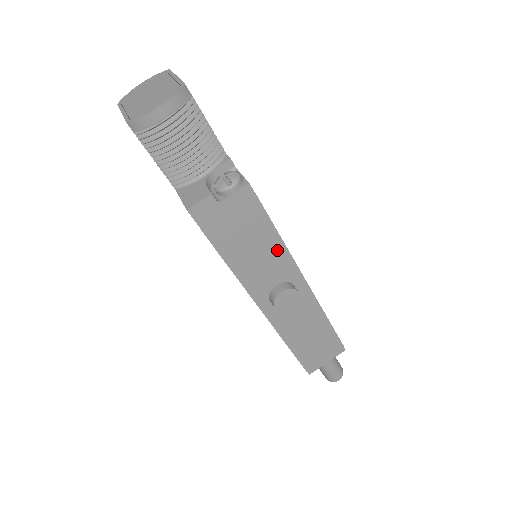
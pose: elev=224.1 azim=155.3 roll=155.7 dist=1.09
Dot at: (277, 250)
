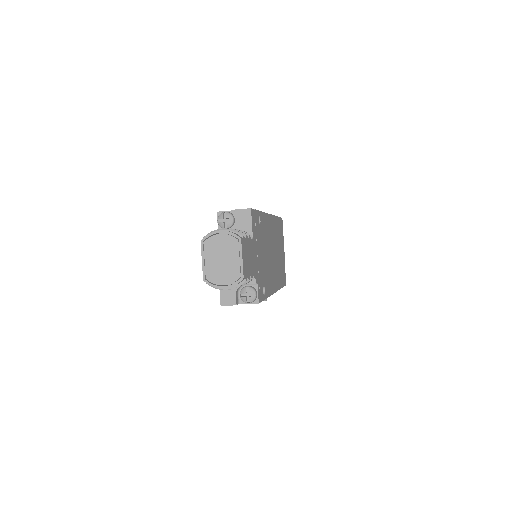
Dot at: occluded
